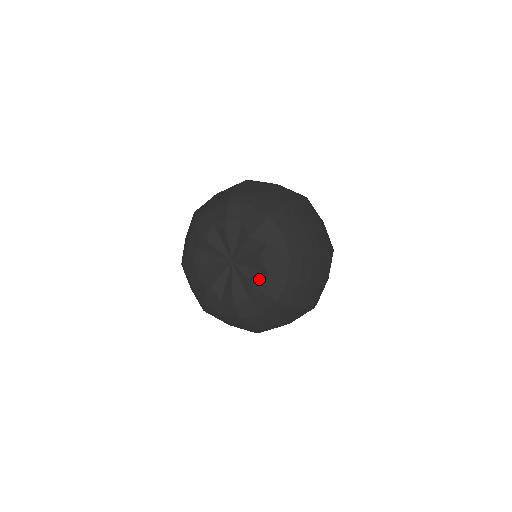
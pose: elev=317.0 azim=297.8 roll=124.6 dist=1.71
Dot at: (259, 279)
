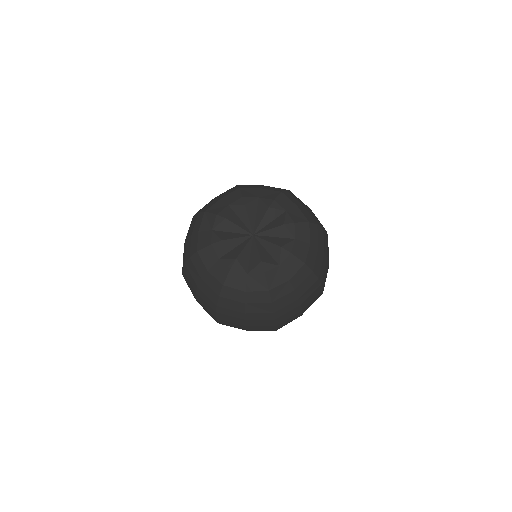
Dot at: (286, 242)
